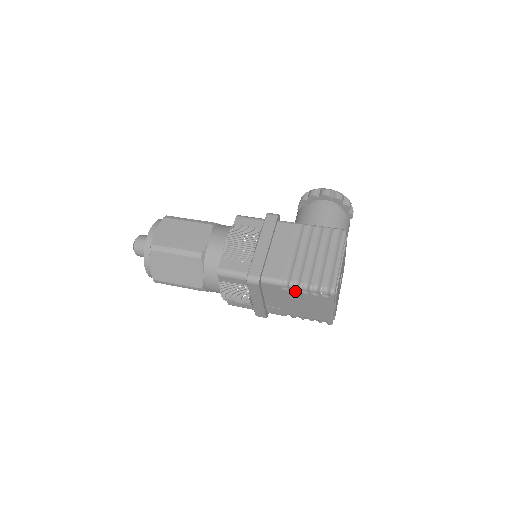
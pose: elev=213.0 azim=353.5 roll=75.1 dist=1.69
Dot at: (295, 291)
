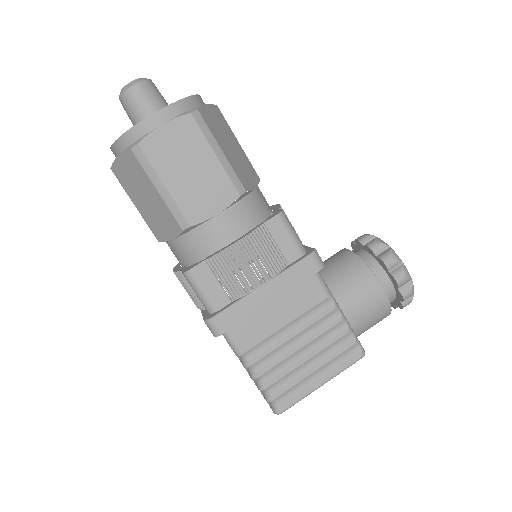
Dot at: (246, 368)
